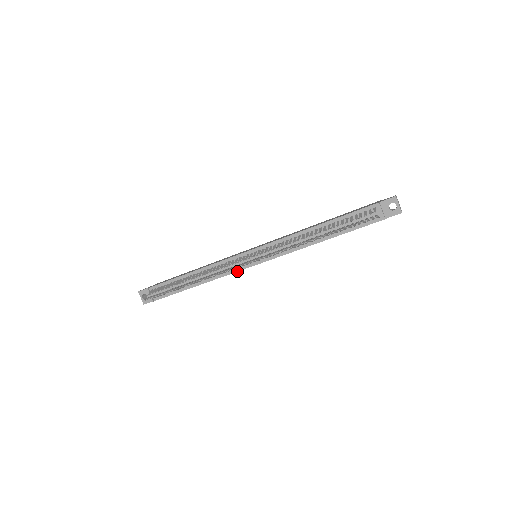
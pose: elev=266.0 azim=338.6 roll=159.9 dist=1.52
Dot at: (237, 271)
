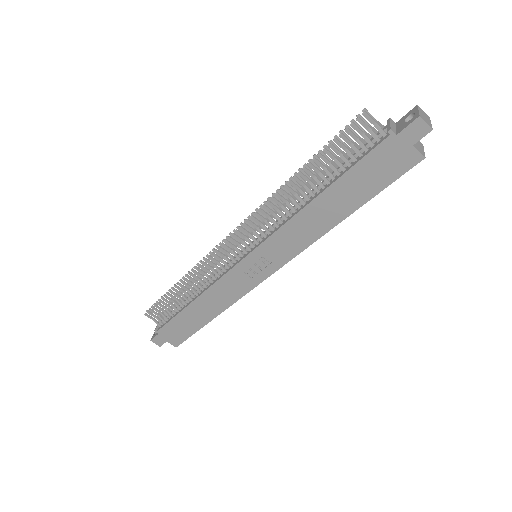
Dot at: (228, 271)
